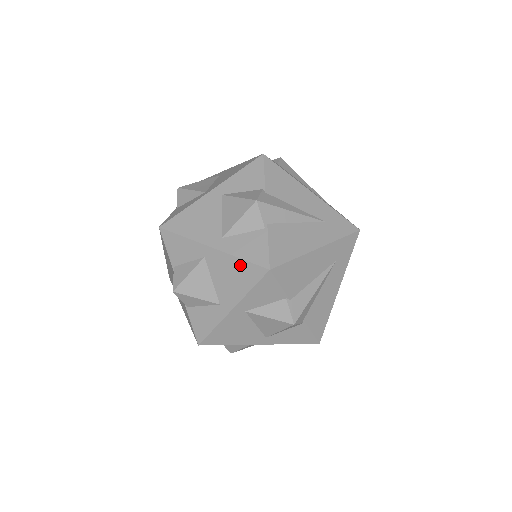
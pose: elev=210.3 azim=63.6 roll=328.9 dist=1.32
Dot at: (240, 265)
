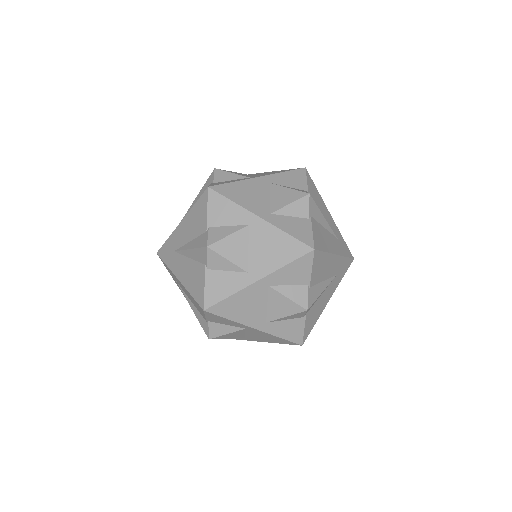
Dot at: (285, 239)
